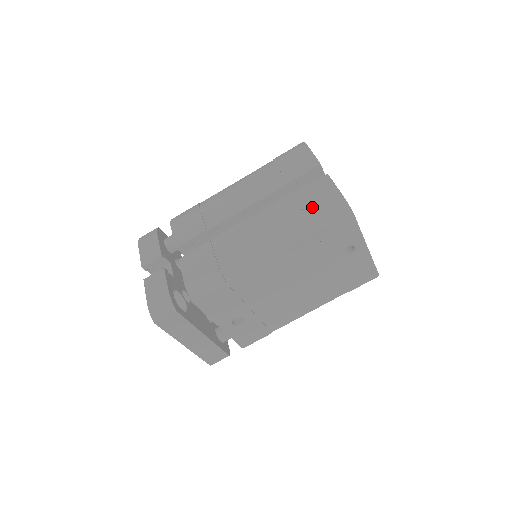
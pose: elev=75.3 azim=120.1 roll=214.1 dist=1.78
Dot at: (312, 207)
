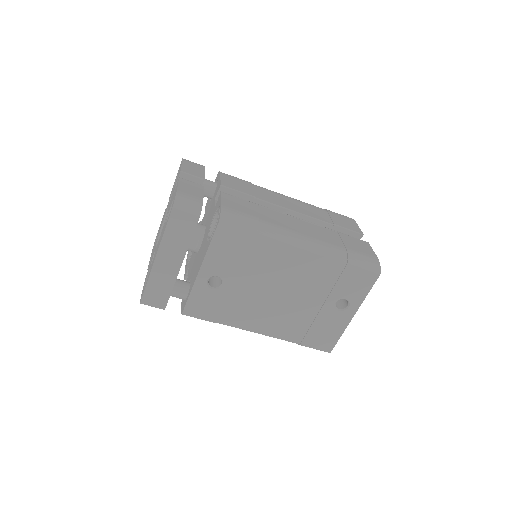
Dot at: (353, 248)
